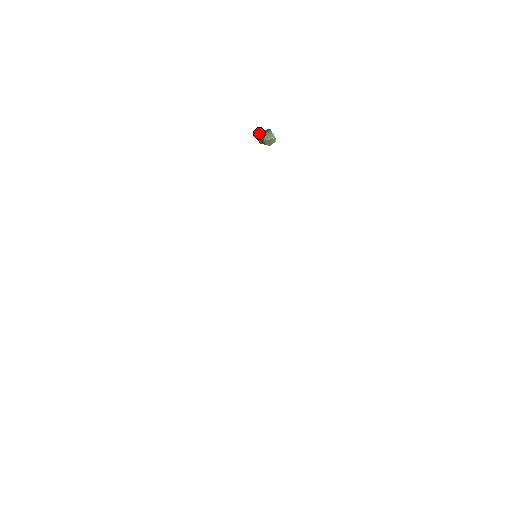
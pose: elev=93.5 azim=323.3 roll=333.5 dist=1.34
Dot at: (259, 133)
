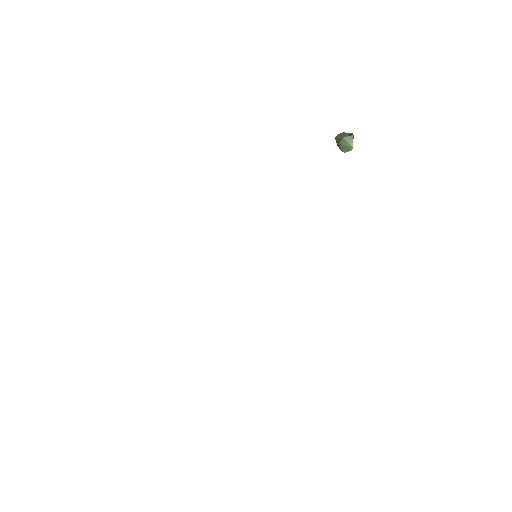
Dot at: (340, 133)
